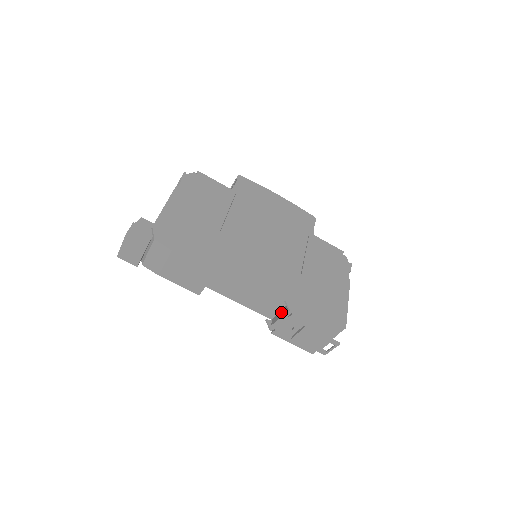
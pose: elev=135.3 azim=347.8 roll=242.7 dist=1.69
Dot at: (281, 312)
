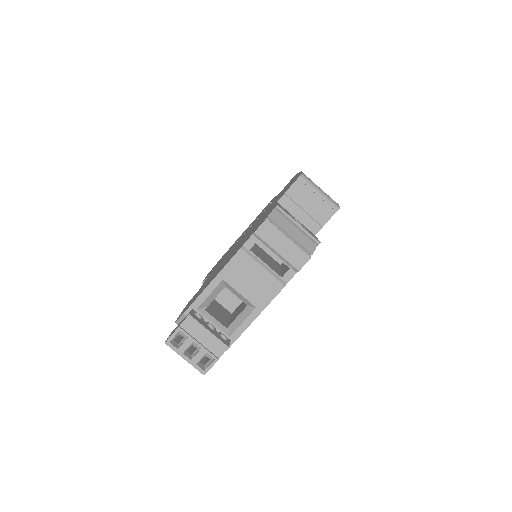
Dot at: occluded
